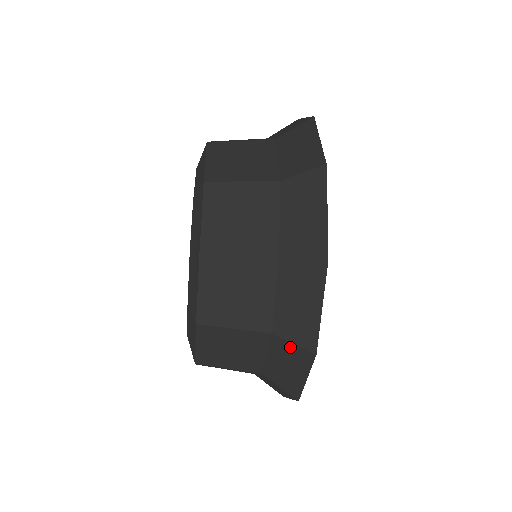
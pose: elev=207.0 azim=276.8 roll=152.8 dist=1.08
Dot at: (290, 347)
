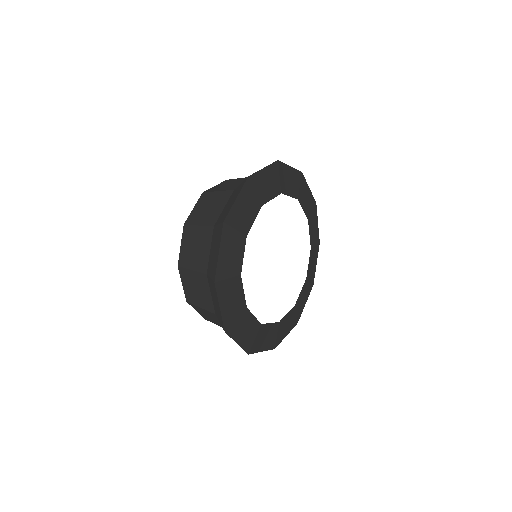
Dot at: occluded
